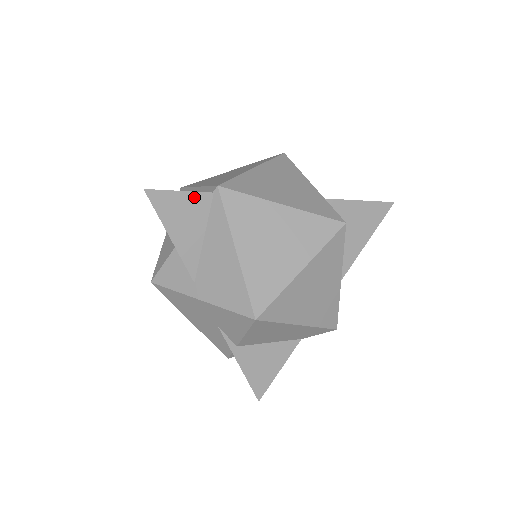
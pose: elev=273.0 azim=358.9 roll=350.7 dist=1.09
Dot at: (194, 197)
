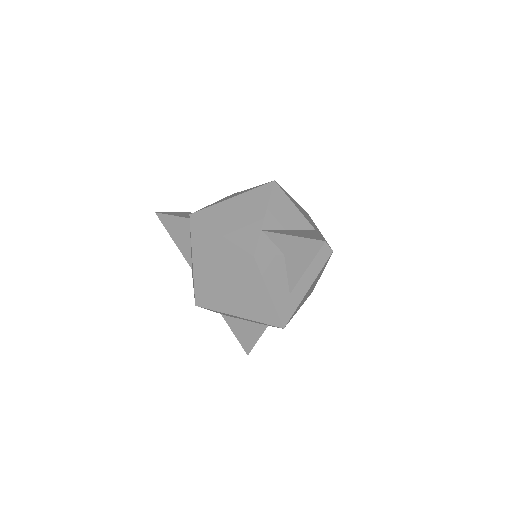
Dot at: (180, 220)
